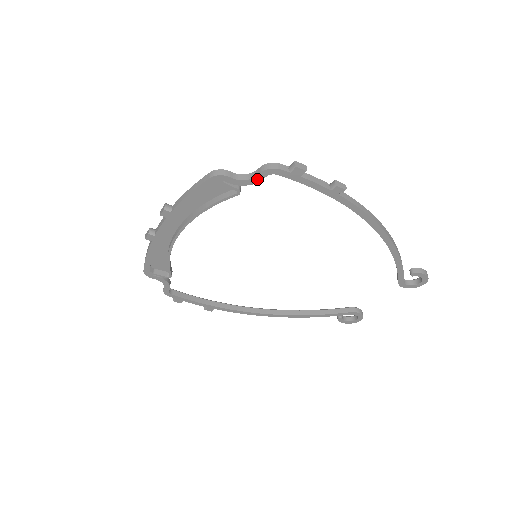
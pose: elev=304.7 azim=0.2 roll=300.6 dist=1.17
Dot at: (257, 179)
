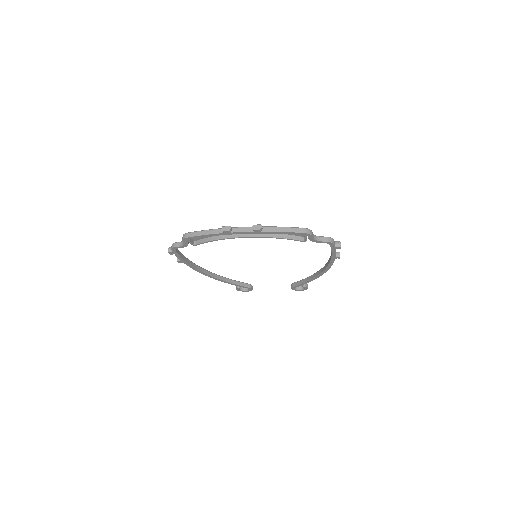
Dot at: (320, 242)
